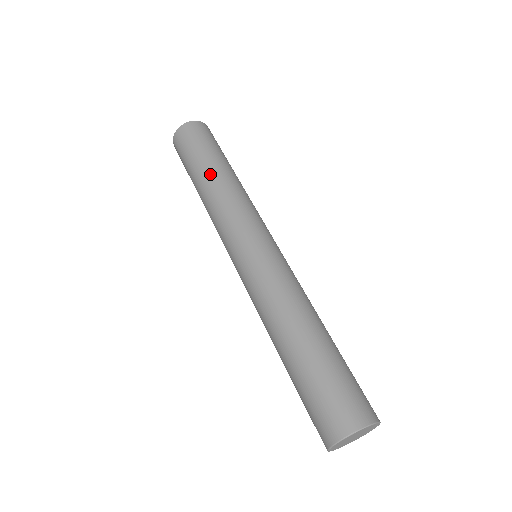
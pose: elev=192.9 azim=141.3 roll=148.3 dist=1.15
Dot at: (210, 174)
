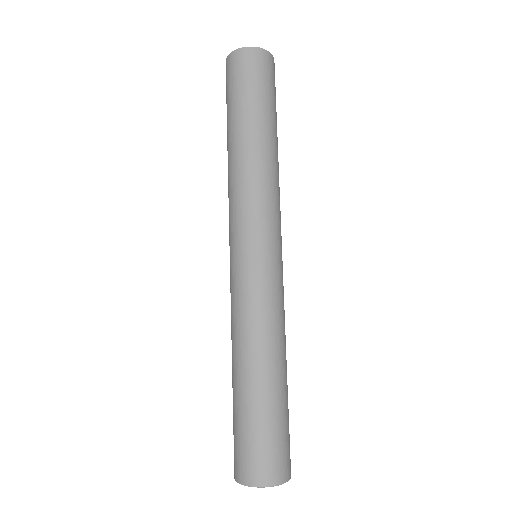
Dot at: (230, 144)
